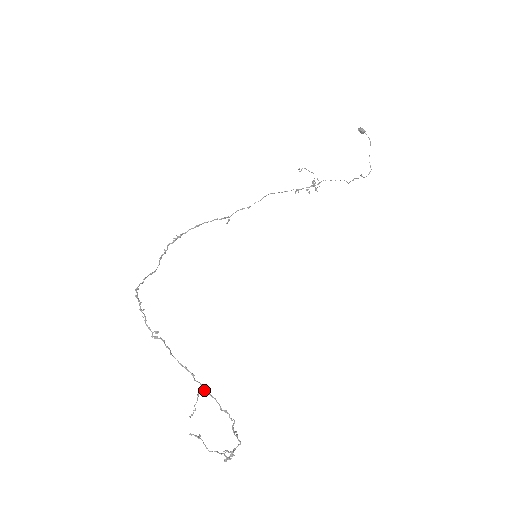
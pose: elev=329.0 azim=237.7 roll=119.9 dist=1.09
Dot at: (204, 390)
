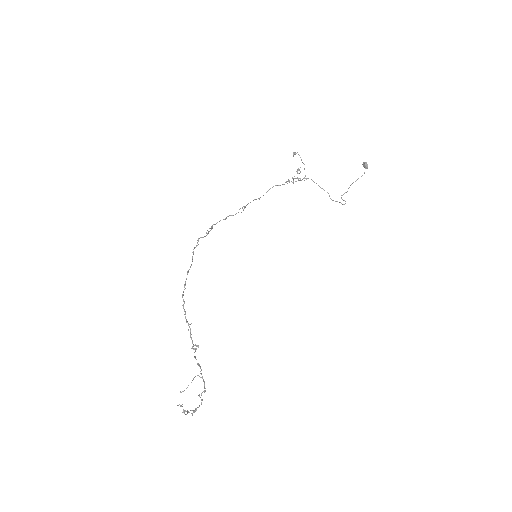
Dot at: (200, 377)
